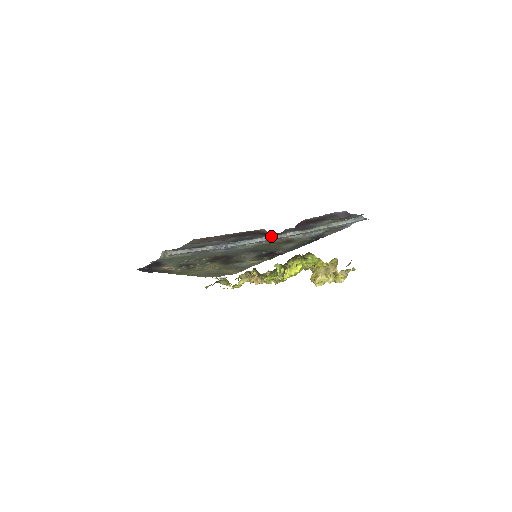
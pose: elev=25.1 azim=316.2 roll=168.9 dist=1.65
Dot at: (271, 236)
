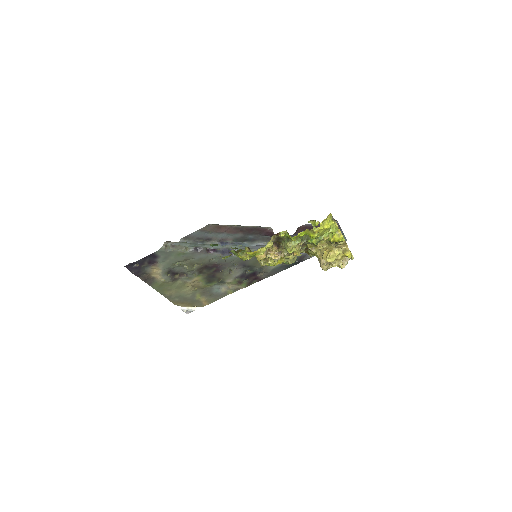
Dot at: occluded
